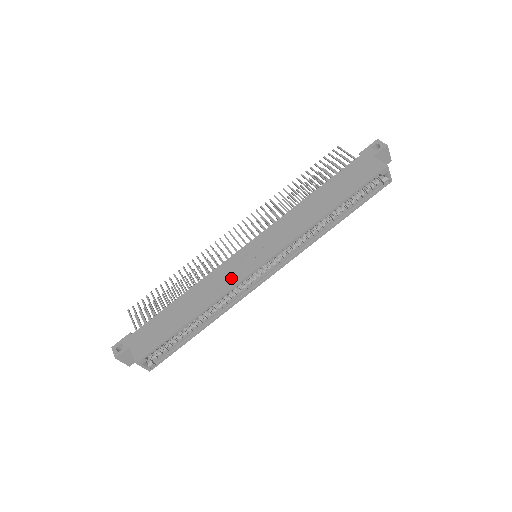
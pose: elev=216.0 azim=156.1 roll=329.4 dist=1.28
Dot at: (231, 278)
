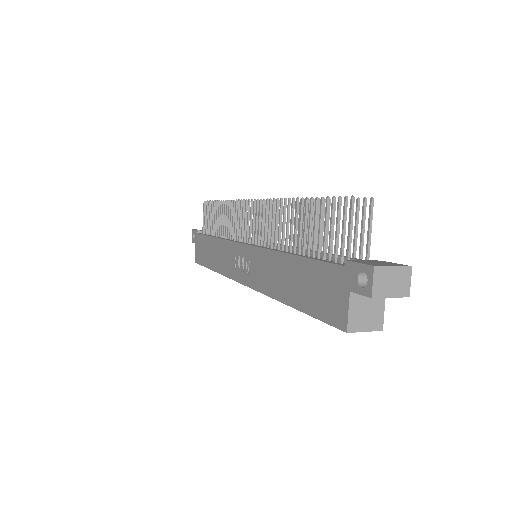
Dot at: (229, 267)
